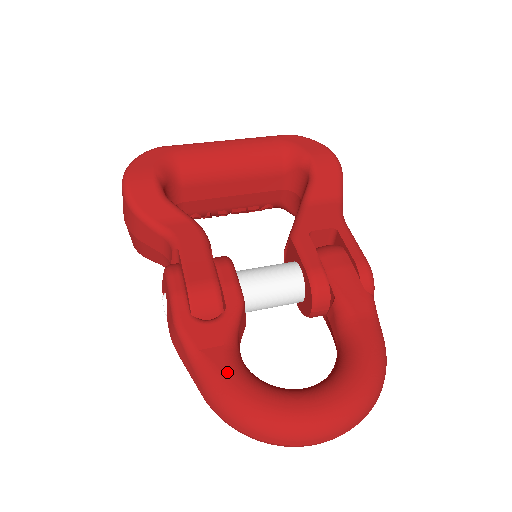
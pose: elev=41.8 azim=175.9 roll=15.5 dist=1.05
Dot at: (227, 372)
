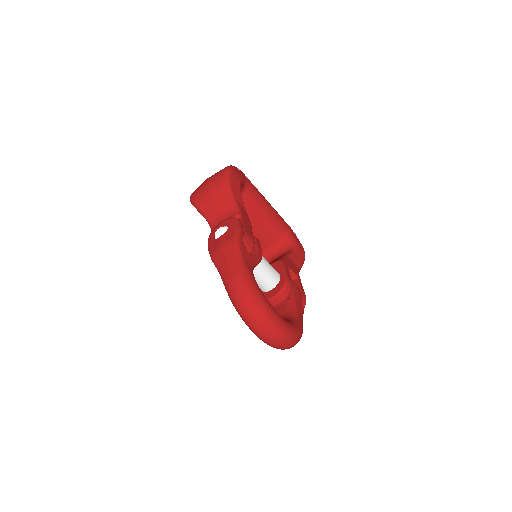
Dot at: (252, 274)
